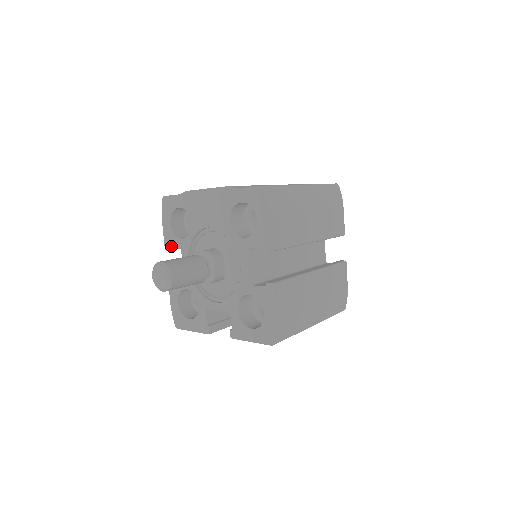
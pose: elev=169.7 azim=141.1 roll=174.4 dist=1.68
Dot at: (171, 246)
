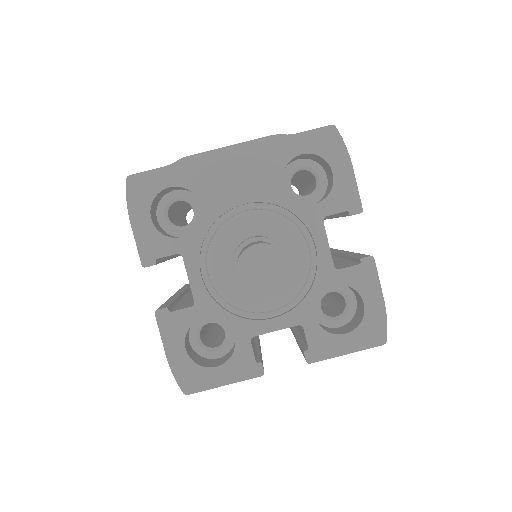
Dot at: (157, 256)
